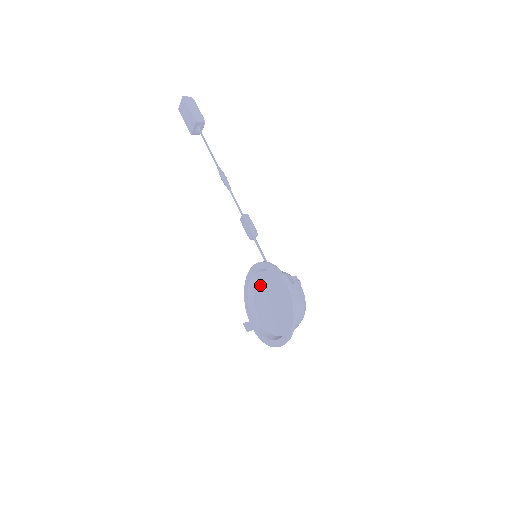
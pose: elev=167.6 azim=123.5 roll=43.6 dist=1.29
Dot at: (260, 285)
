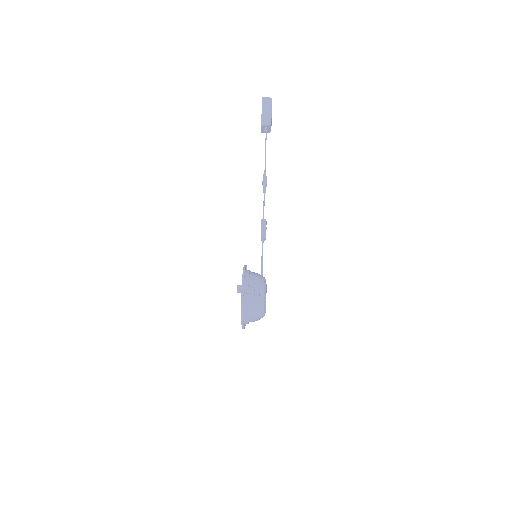
Dot at: occluded
